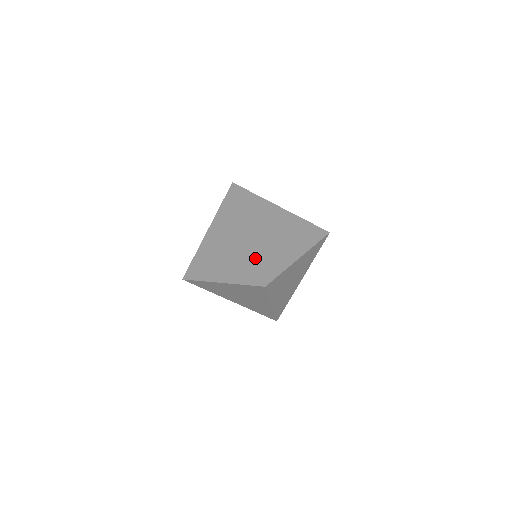
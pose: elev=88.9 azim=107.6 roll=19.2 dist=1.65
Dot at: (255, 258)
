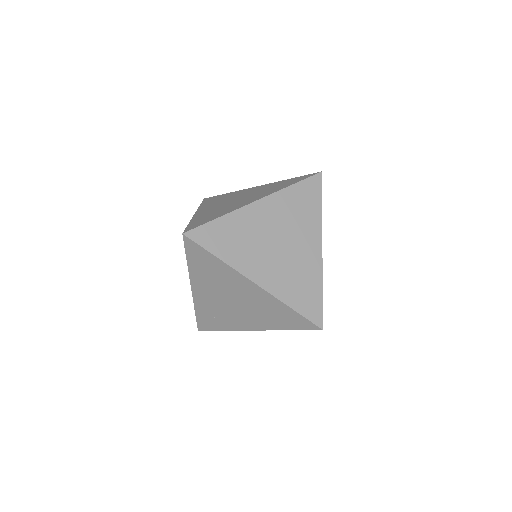
Dot at: (288, 308)
